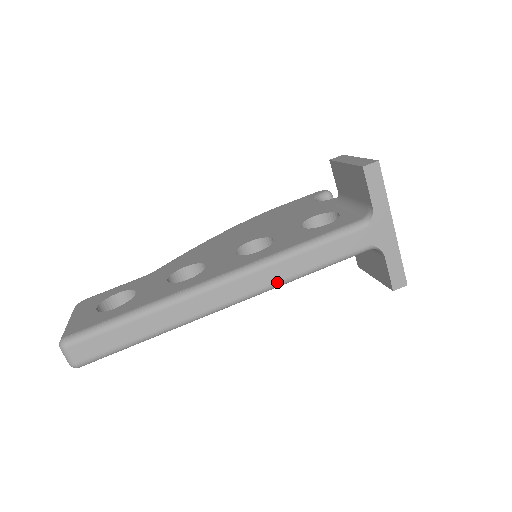
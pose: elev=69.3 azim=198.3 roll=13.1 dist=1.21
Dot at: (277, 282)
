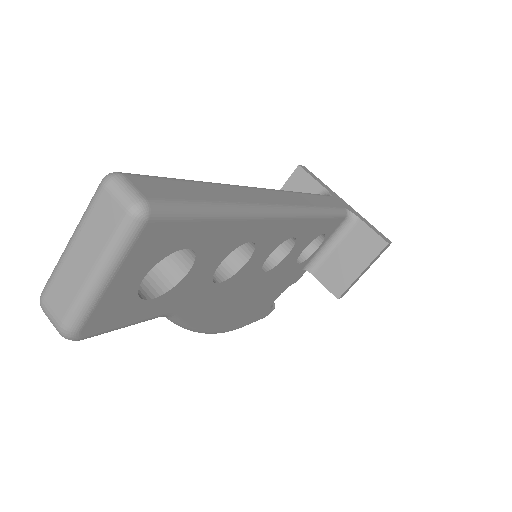
Dot at: (308, 206)
